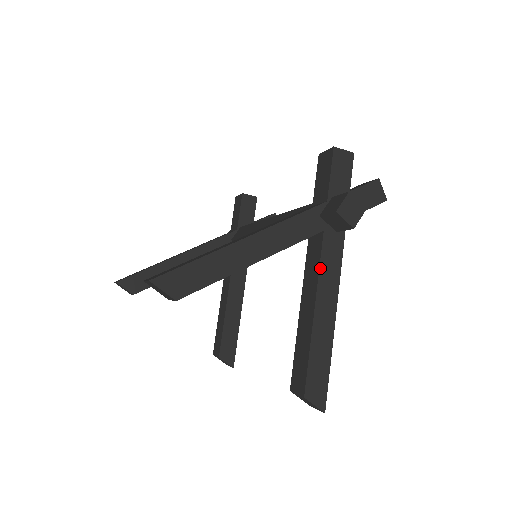
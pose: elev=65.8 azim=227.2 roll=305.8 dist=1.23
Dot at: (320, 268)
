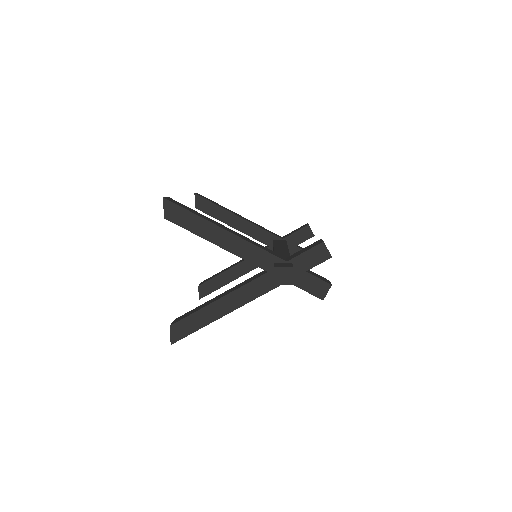
Dot at: (245, 285)
